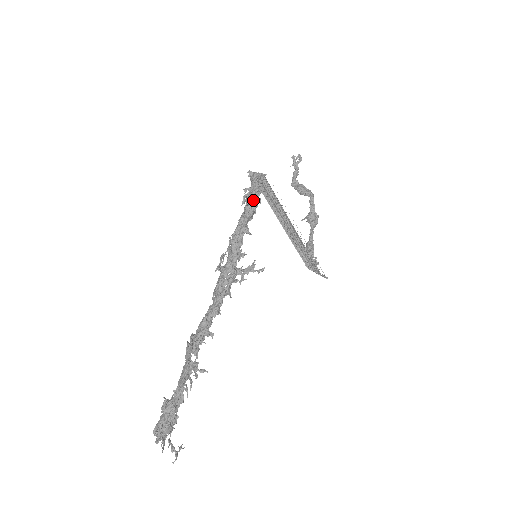
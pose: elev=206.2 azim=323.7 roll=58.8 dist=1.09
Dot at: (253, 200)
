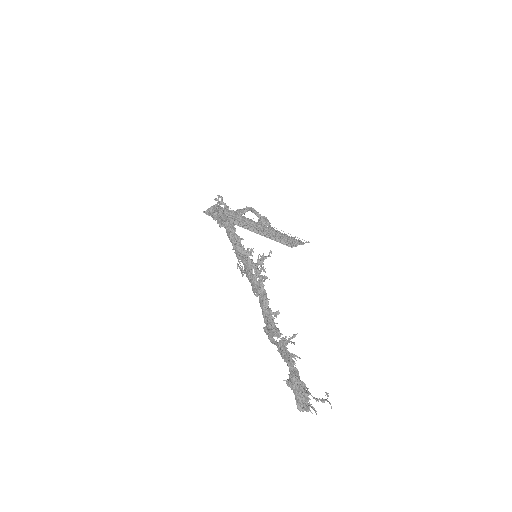
Dot at: (226, 219)
